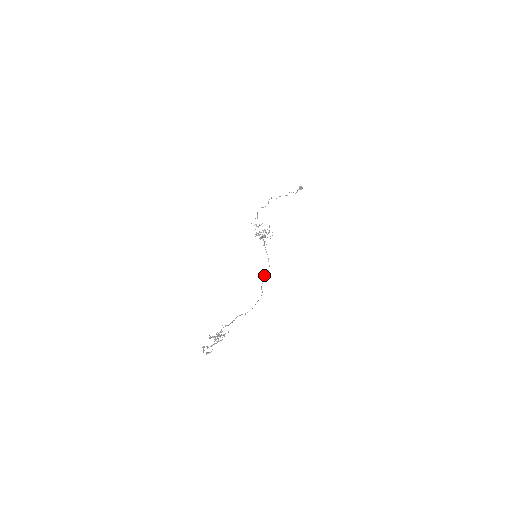
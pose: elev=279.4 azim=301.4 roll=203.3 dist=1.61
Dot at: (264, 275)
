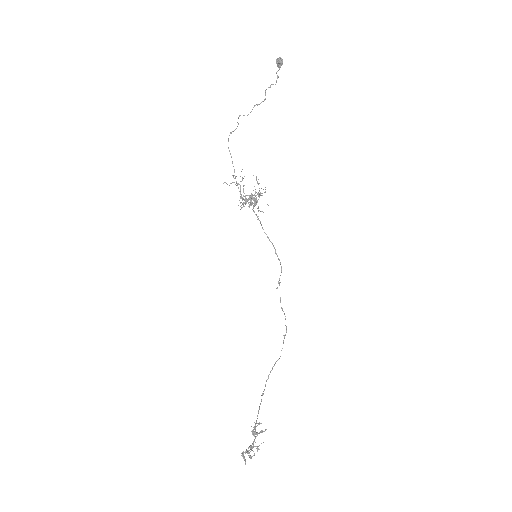
Dot at: (278, 282)
